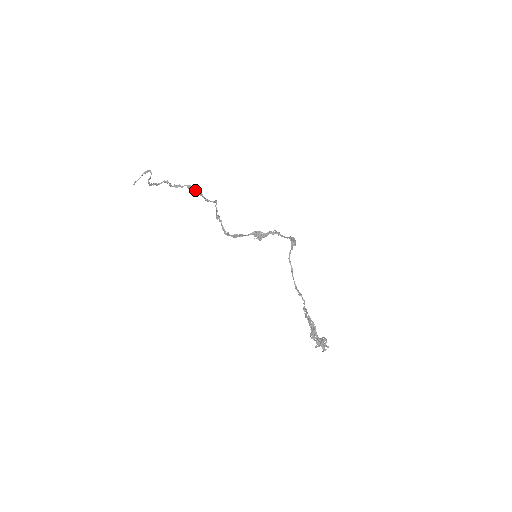
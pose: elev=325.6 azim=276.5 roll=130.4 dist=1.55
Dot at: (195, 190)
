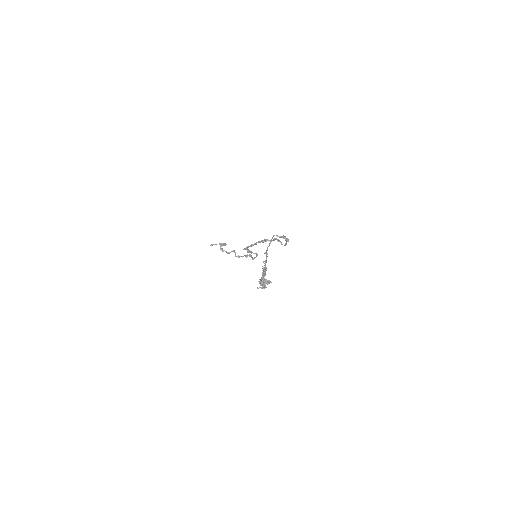
Dot at: (249, 256)
